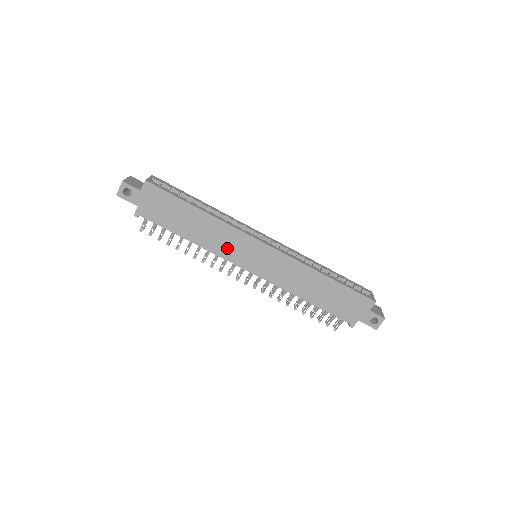
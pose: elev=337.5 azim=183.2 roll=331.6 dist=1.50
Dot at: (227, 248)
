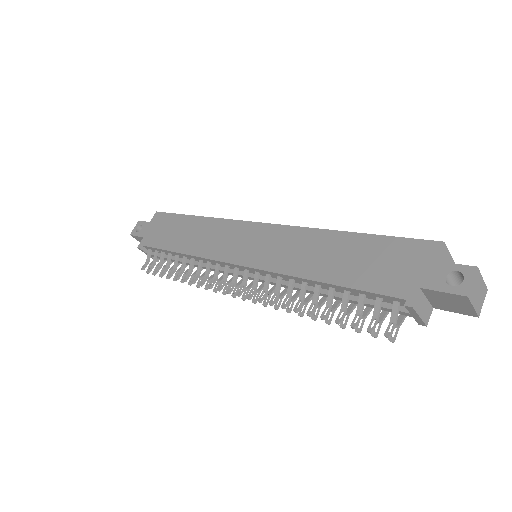
Dot at: (216, 245)
